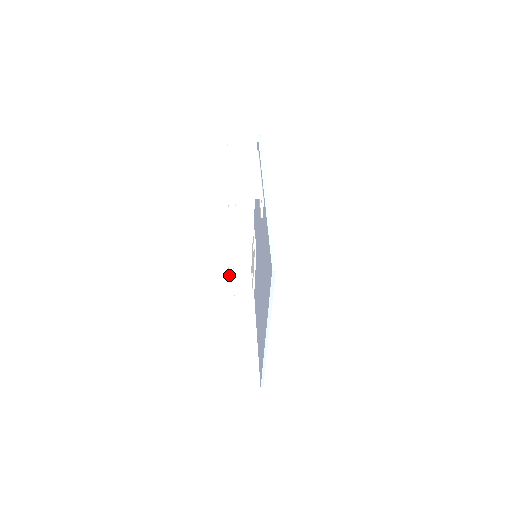
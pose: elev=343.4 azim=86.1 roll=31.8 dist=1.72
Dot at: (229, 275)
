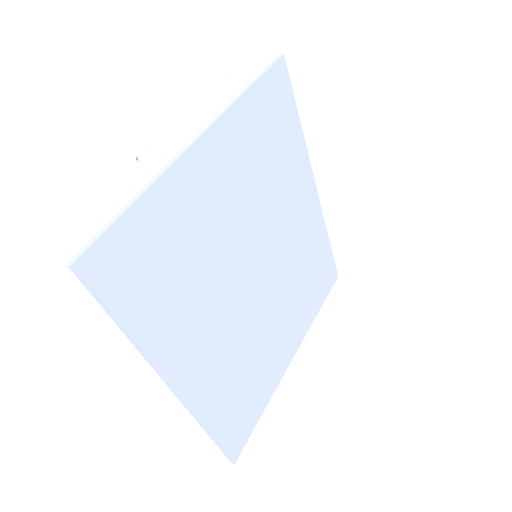
Dot at: occluded
